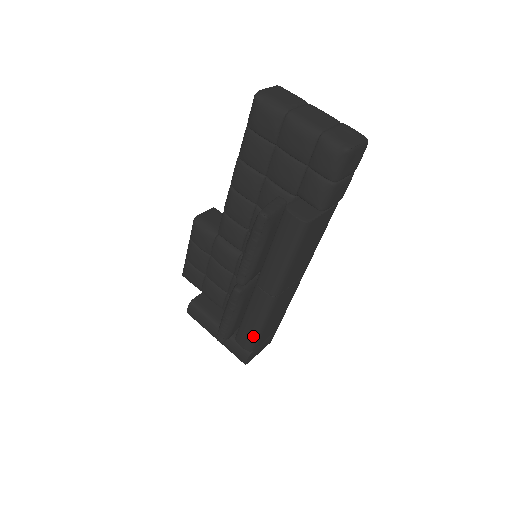
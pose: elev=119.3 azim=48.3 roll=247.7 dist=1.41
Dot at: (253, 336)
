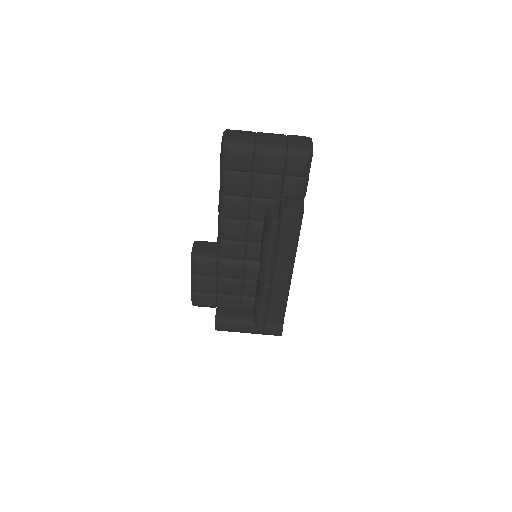
Dot at: (282, 312)
